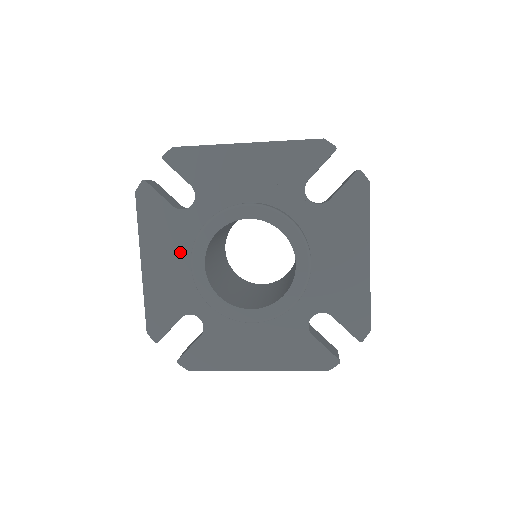
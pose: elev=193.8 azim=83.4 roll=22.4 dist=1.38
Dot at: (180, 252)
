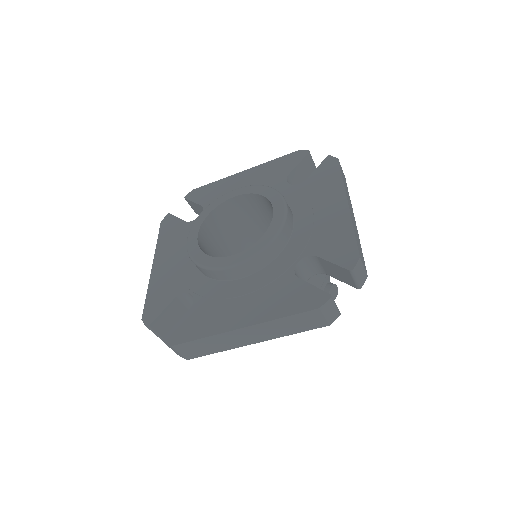
Dot at: (184, 248)
